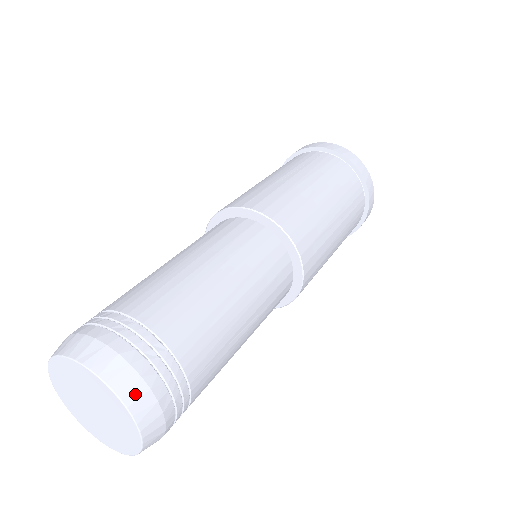
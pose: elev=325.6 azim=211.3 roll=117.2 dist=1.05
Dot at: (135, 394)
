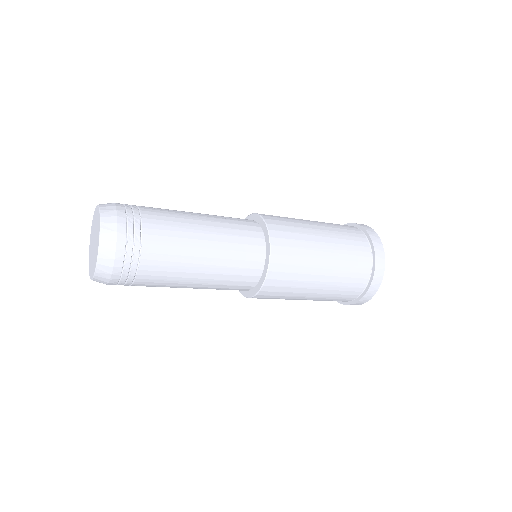
Dot at: occluded
